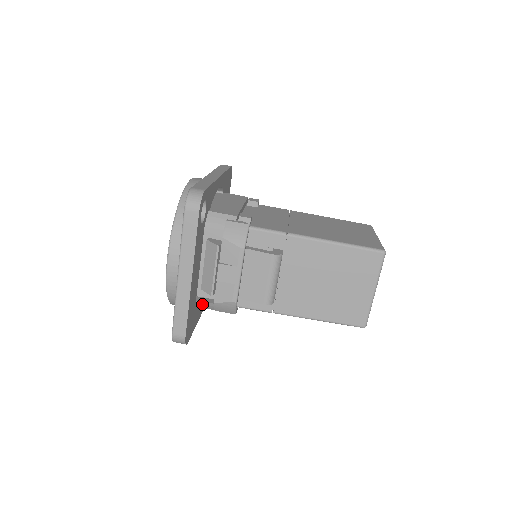
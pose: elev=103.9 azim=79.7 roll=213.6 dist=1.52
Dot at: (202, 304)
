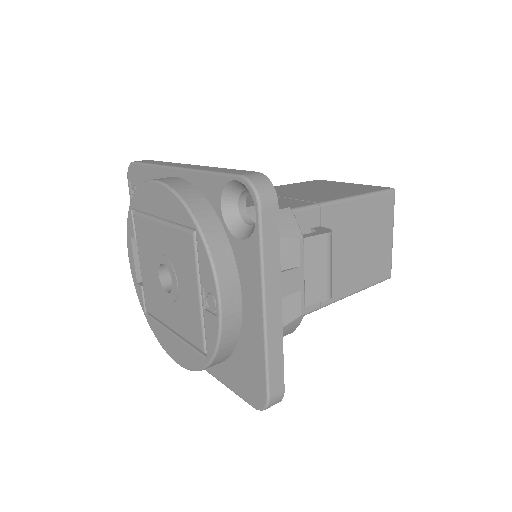
Dot at: occluded
